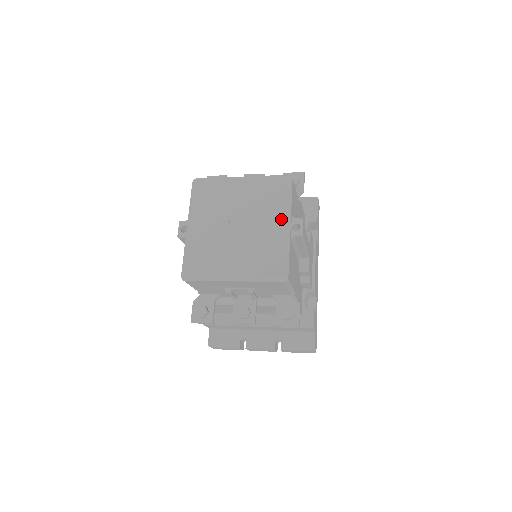
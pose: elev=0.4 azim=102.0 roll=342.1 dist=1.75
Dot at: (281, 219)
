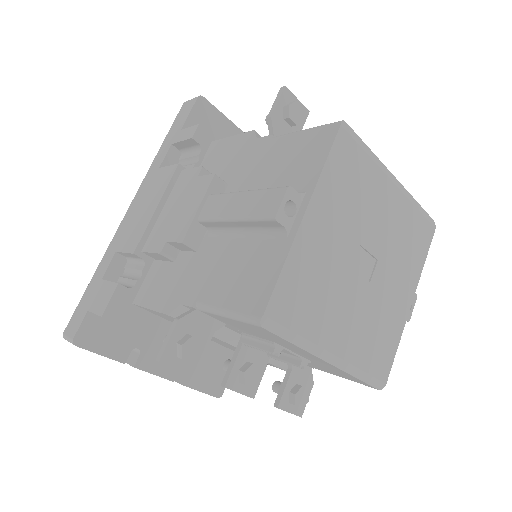
Dot at: (408, 286)
